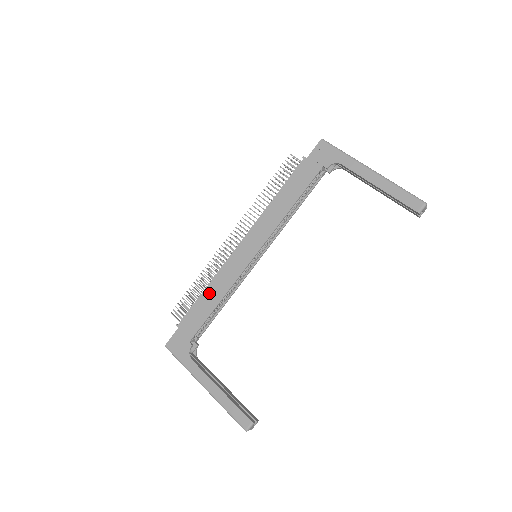
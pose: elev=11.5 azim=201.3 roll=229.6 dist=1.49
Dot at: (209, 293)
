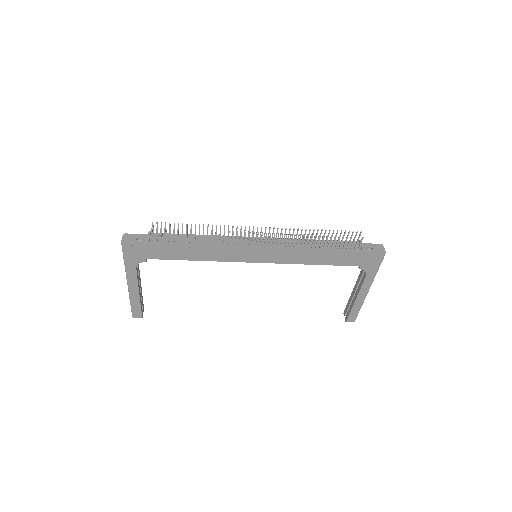
Dot at: (198, 250)
